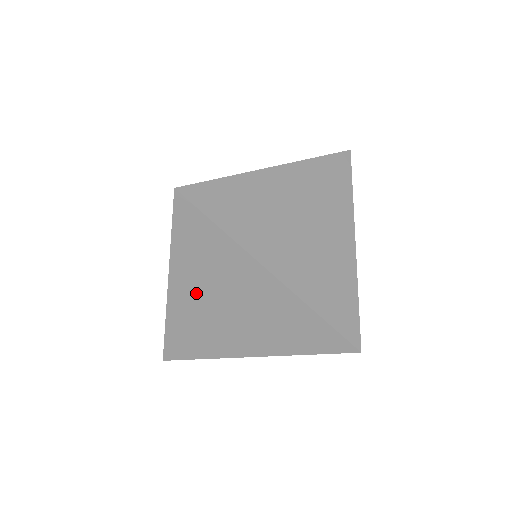
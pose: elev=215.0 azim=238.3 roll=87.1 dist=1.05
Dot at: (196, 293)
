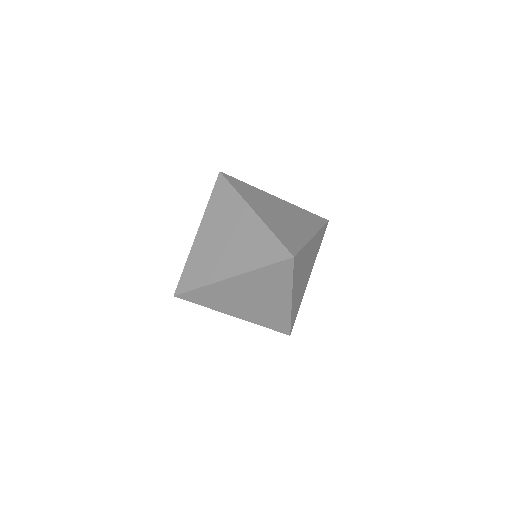
Dot at: (211, 233)
